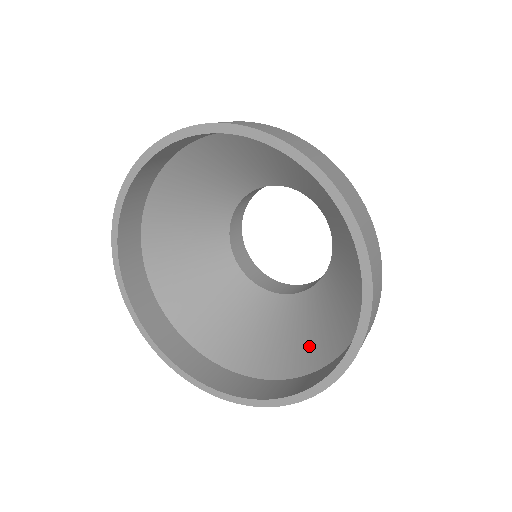
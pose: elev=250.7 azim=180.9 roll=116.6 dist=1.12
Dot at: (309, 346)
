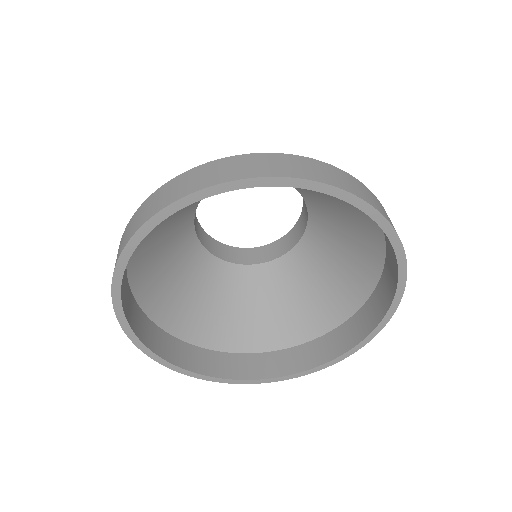
Dot at: (333, 295)
